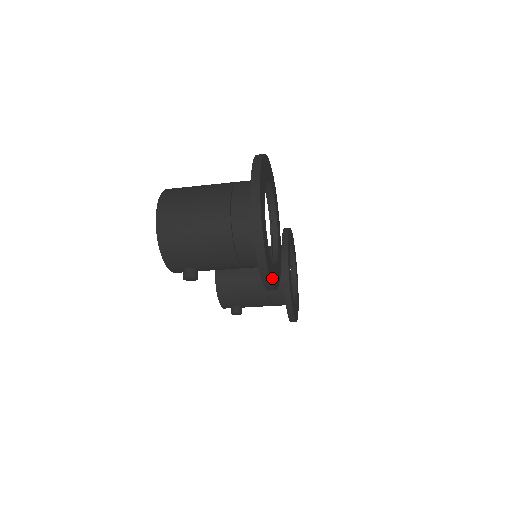
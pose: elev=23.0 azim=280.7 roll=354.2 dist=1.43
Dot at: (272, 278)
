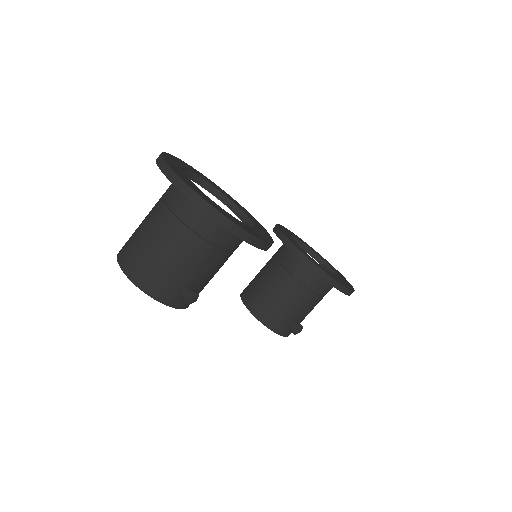
Dot at: (247, 230)
